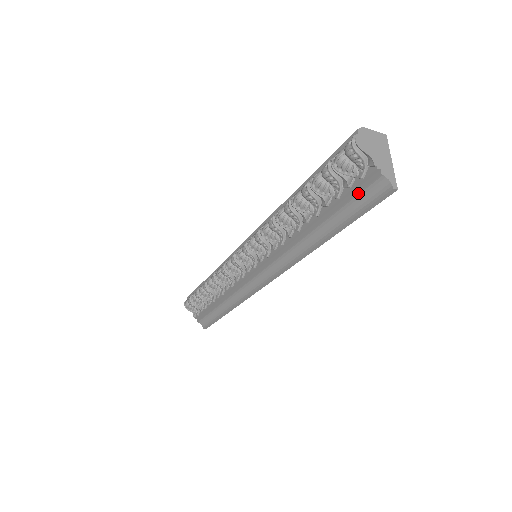
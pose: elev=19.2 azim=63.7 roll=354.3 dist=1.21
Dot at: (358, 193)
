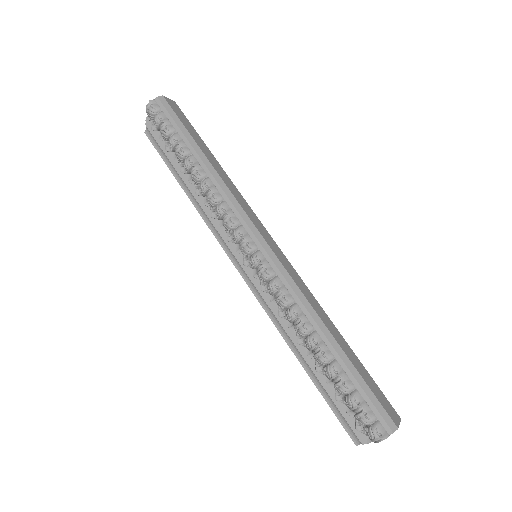
Dot at: (345, 419)
